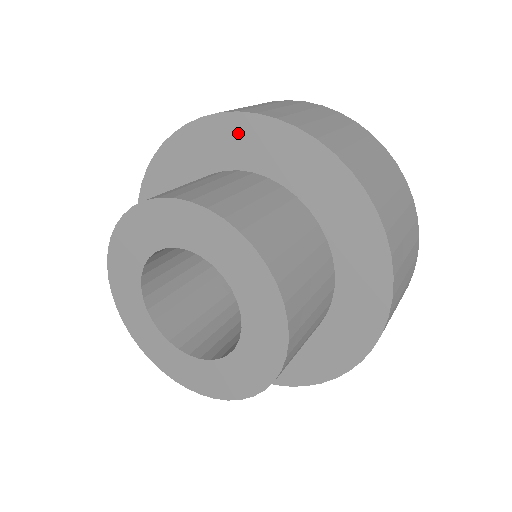
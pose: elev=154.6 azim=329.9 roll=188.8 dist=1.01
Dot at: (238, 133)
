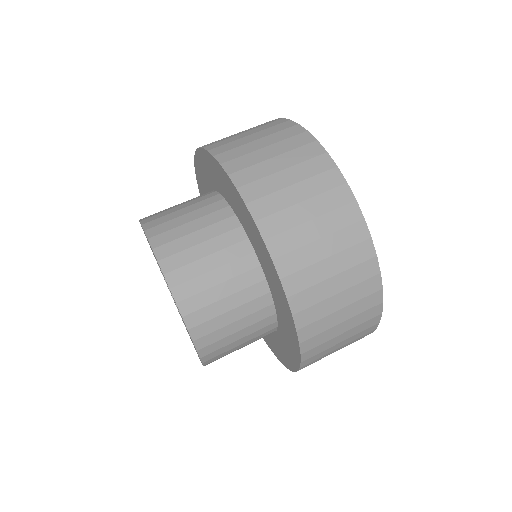
Dot at: (284, 307)
